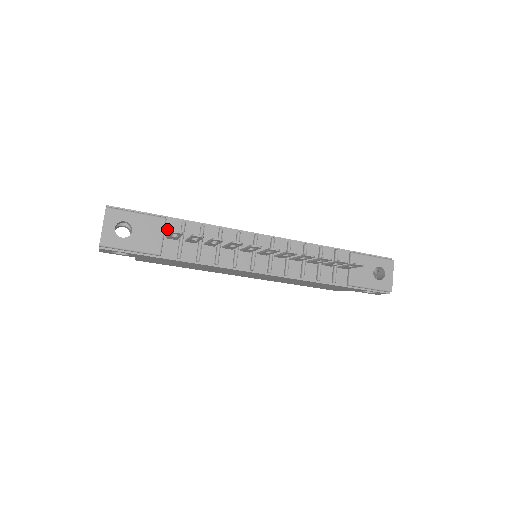
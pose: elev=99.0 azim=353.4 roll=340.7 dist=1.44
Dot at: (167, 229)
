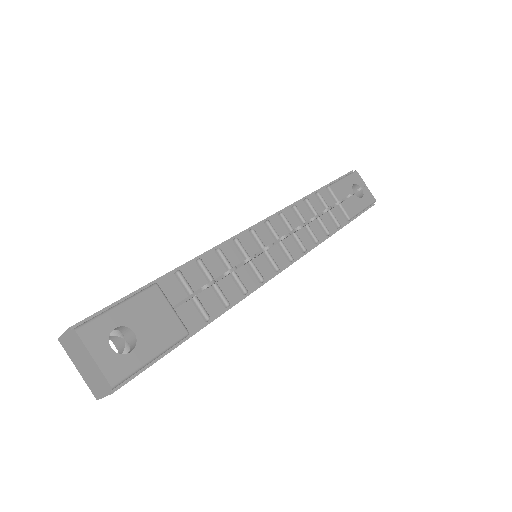
Dot at: (167, 296)
